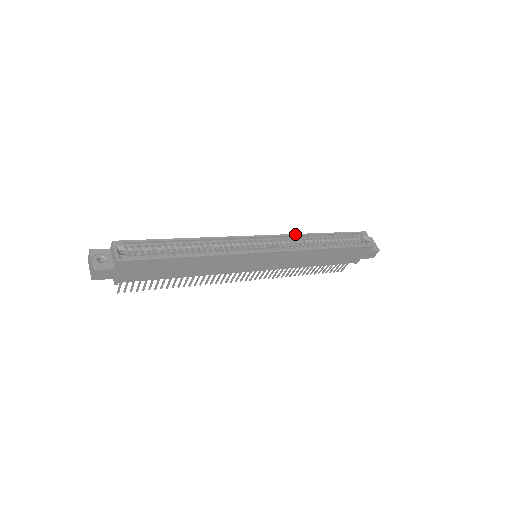
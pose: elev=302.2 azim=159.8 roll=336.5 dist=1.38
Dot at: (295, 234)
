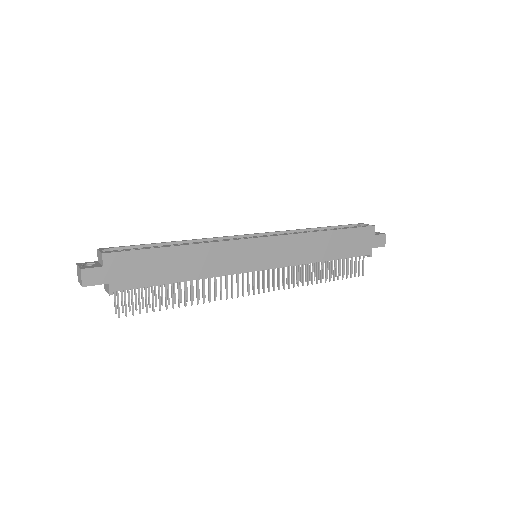
Dot at: (287, 230)
